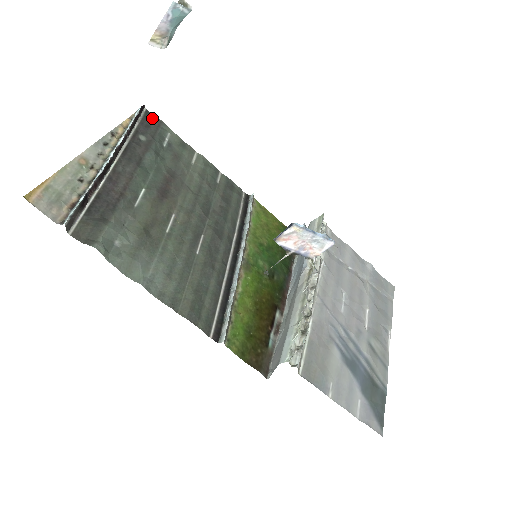
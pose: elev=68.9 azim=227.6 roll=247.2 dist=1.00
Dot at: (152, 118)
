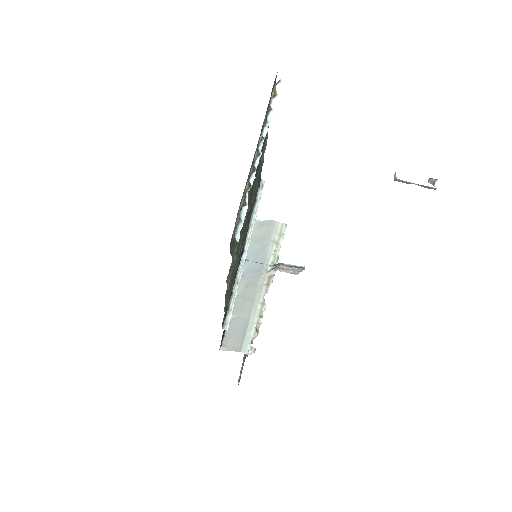
Dot at: occluded
